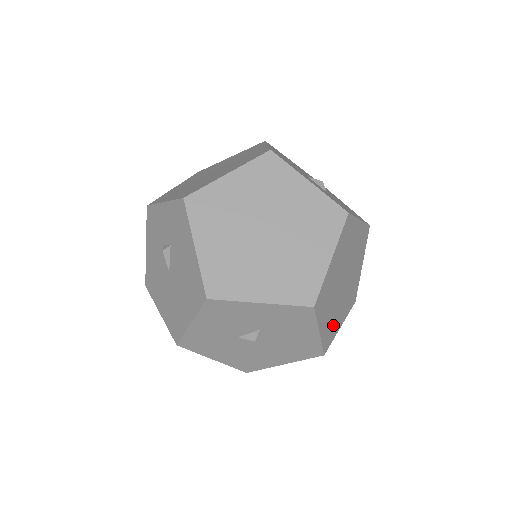
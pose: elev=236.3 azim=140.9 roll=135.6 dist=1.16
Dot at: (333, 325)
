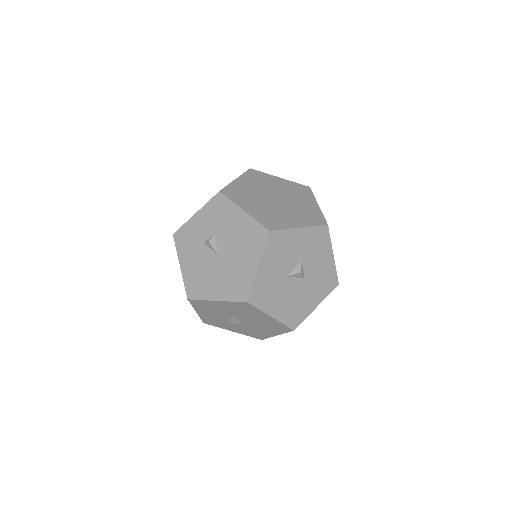
Dot at: occluded
